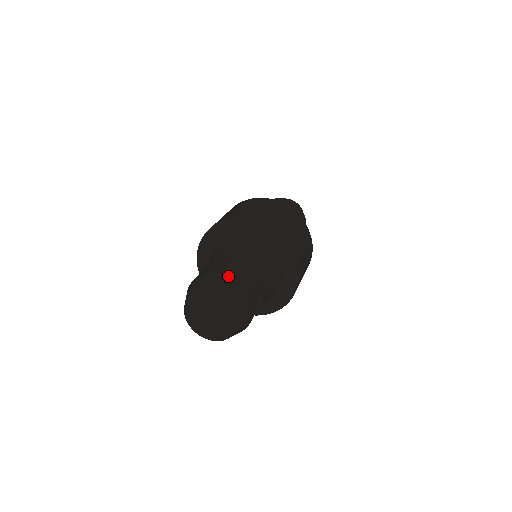
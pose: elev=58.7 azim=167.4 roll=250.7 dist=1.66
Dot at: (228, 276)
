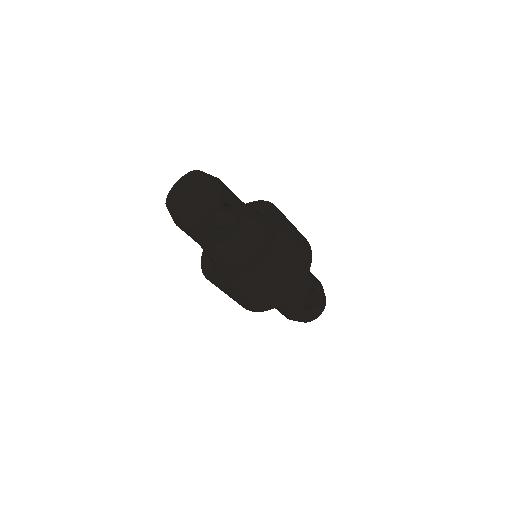
Dot at: occluded
